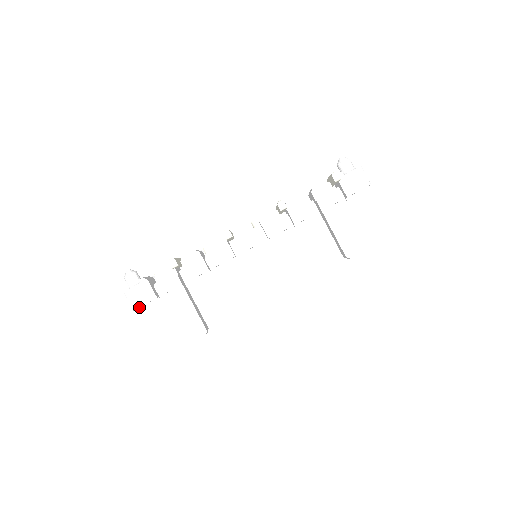
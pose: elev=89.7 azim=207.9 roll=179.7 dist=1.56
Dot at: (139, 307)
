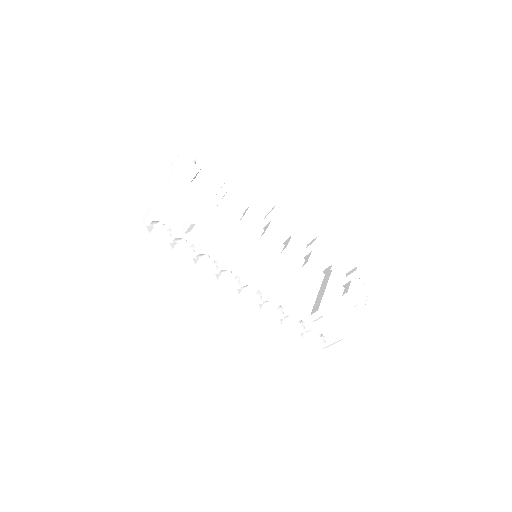
Dot at: (170, 172)
